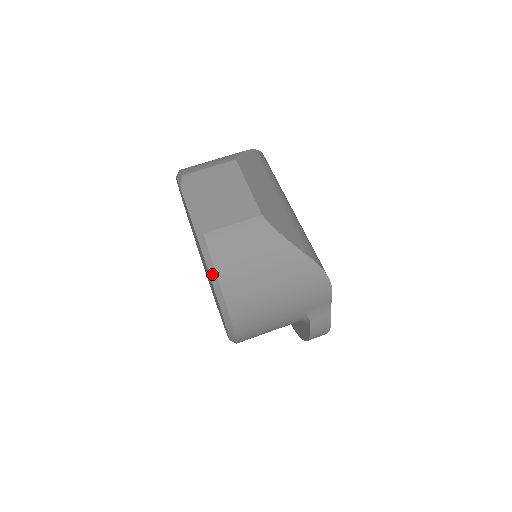
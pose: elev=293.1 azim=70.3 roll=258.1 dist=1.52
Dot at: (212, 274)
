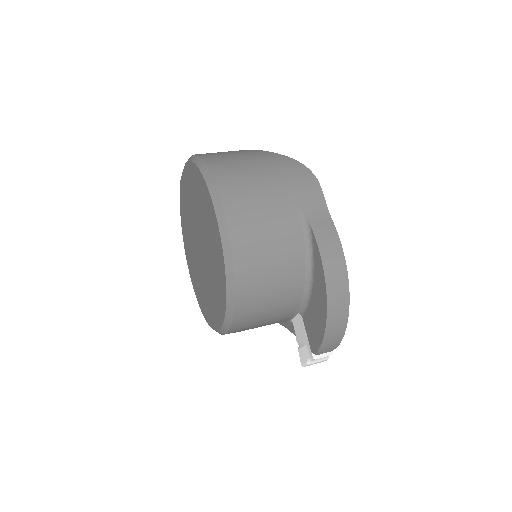
Dot at: (199, 163)
